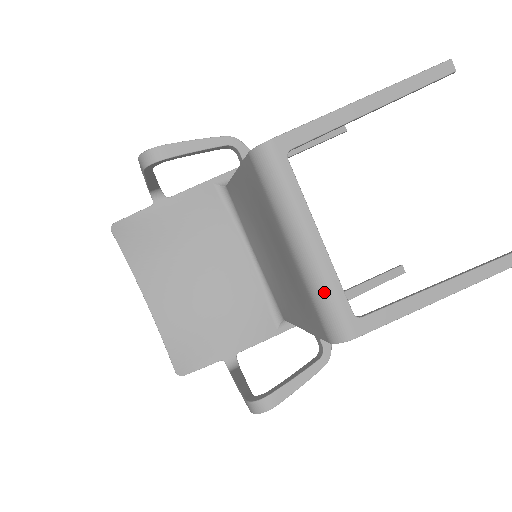
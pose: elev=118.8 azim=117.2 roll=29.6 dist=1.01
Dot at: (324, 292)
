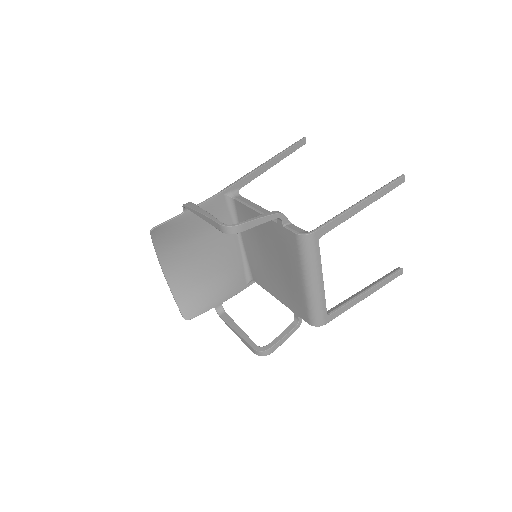
Dot at: (317, 305)
